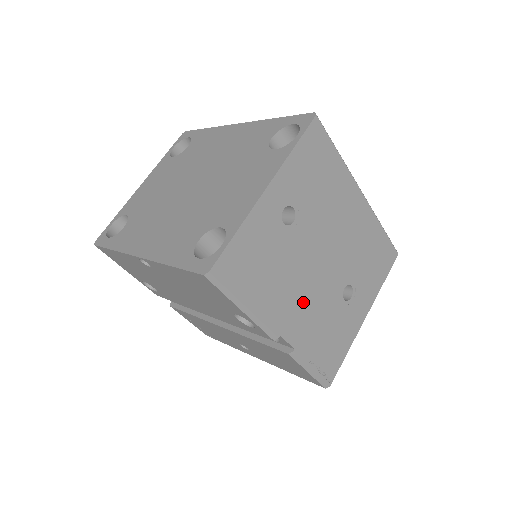
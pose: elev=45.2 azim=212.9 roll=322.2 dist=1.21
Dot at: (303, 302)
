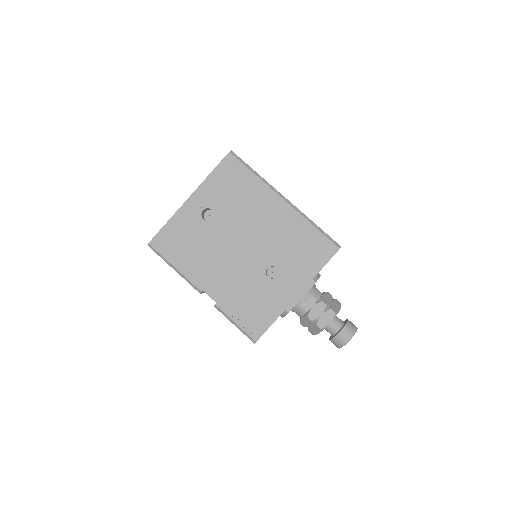
Dot at: (223, 272)
